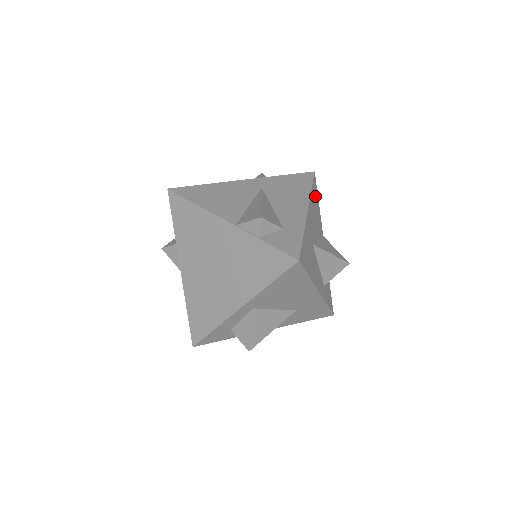
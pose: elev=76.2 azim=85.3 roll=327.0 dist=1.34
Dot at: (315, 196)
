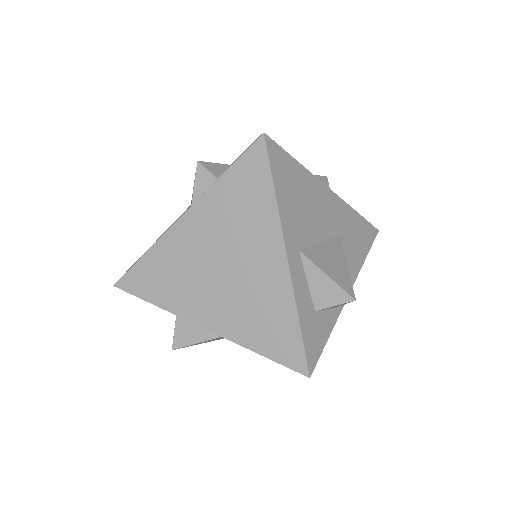
Dot at: occluded
